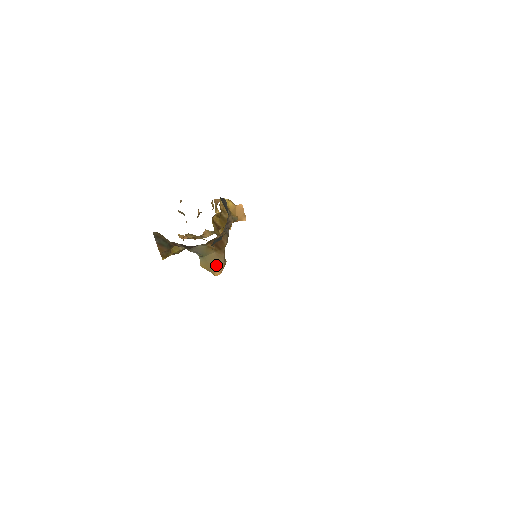
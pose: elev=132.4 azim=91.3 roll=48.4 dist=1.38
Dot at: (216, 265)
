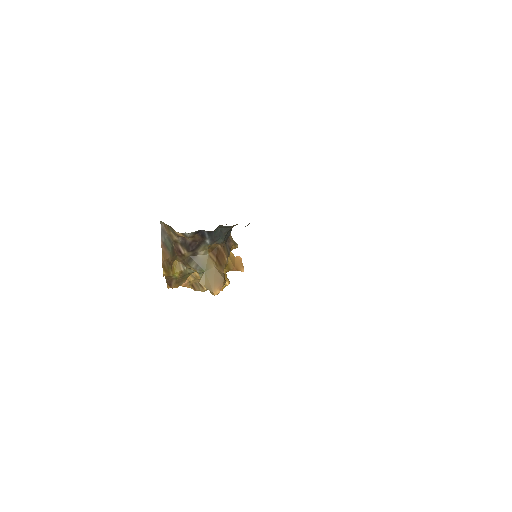
Dot at: (216, 281)
